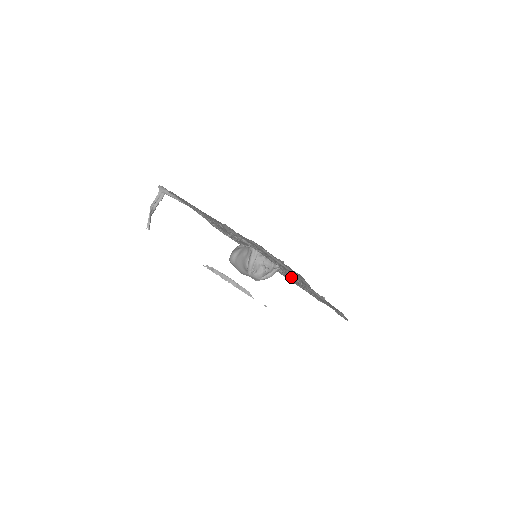
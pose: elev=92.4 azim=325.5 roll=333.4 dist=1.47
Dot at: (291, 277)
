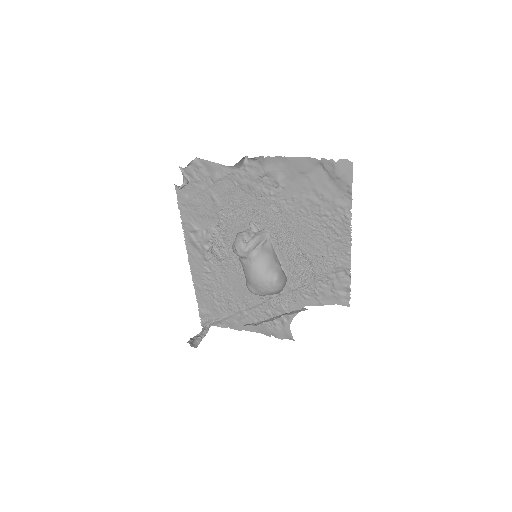
Dot at: (285, 227)
